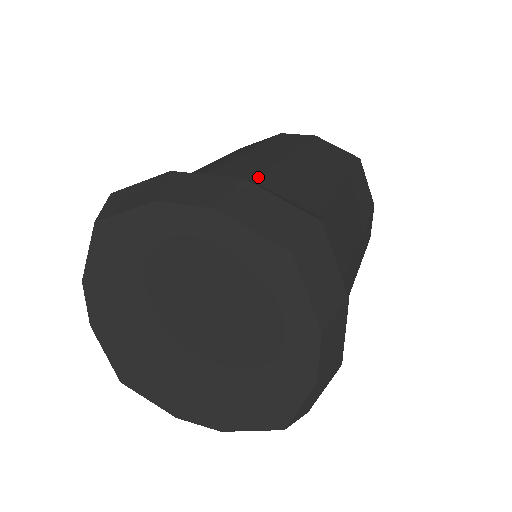
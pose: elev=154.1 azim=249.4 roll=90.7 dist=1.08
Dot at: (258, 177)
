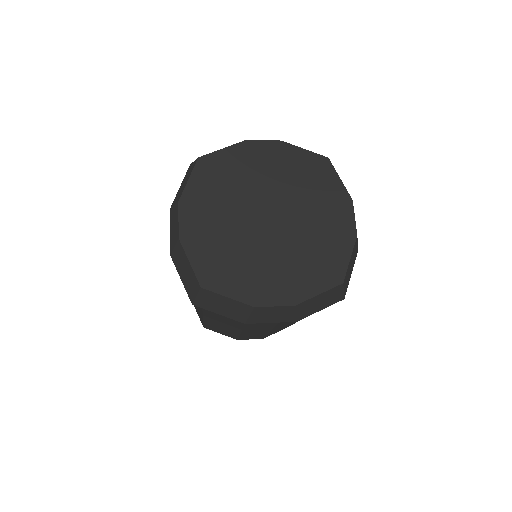
Dot at: occluded
